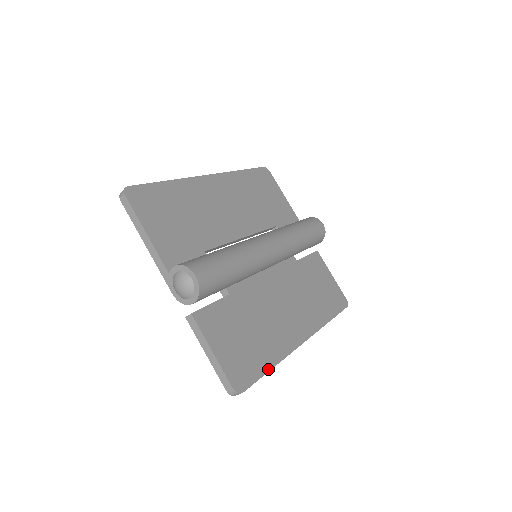
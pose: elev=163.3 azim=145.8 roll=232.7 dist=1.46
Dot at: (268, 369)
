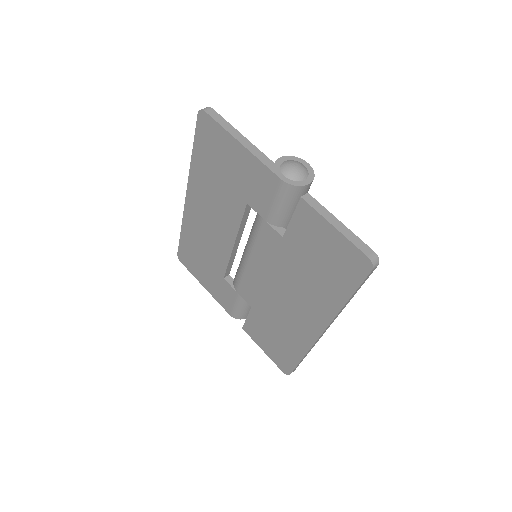
Dot at: occluded
